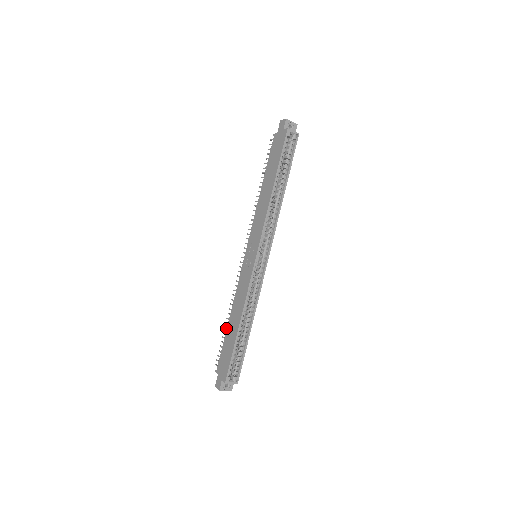
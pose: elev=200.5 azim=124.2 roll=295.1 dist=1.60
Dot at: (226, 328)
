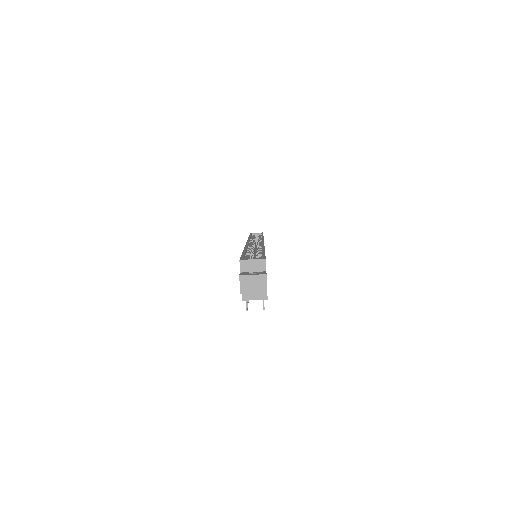
Dot at: occluded
